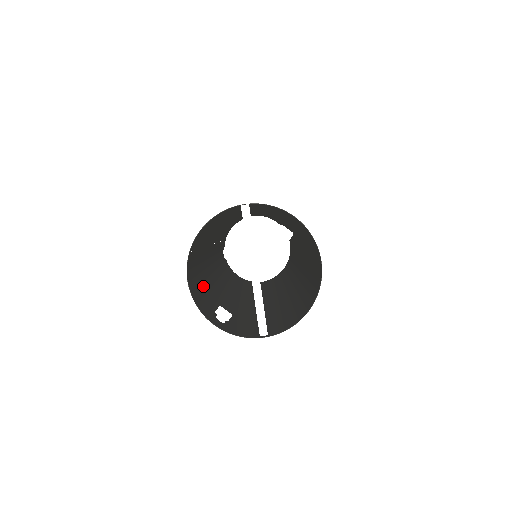
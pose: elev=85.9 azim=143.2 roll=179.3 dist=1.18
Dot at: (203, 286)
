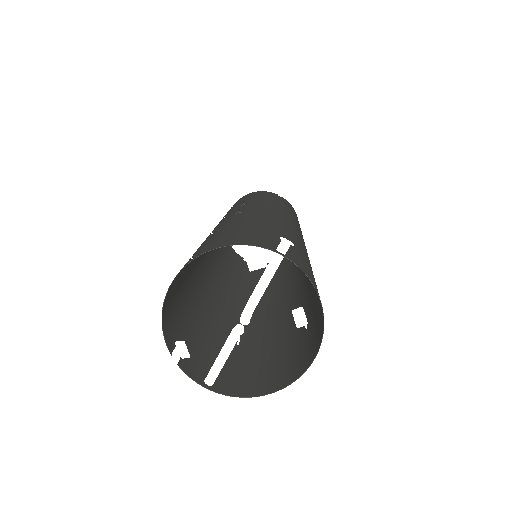
Dot at: (181, 310)
